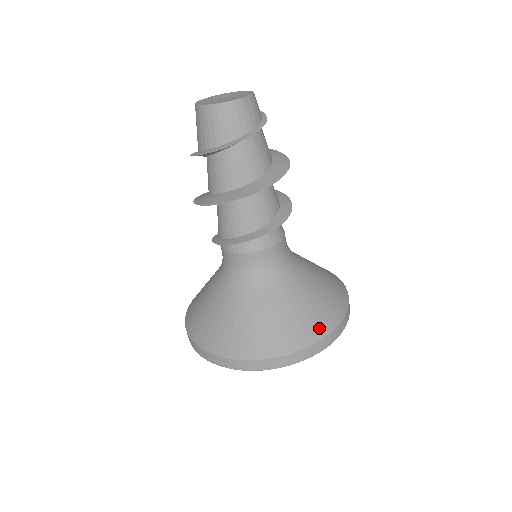
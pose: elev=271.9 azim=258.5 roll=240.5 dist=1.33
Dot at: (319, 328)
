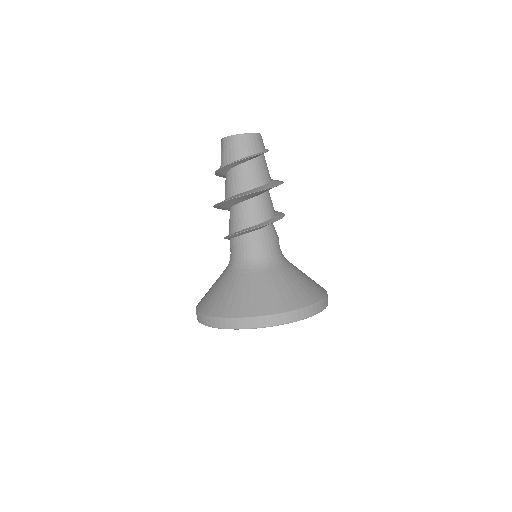
Dot at: (295, 303)
